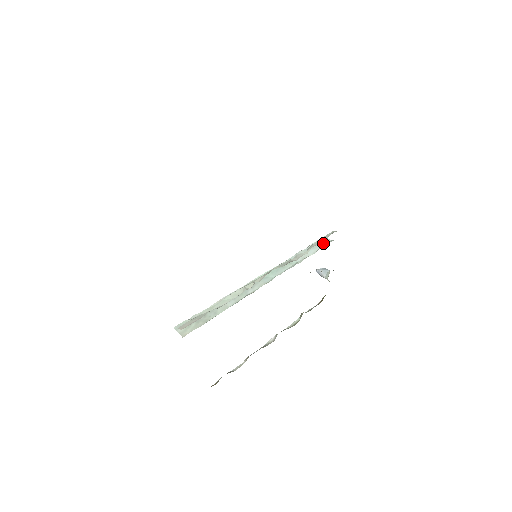
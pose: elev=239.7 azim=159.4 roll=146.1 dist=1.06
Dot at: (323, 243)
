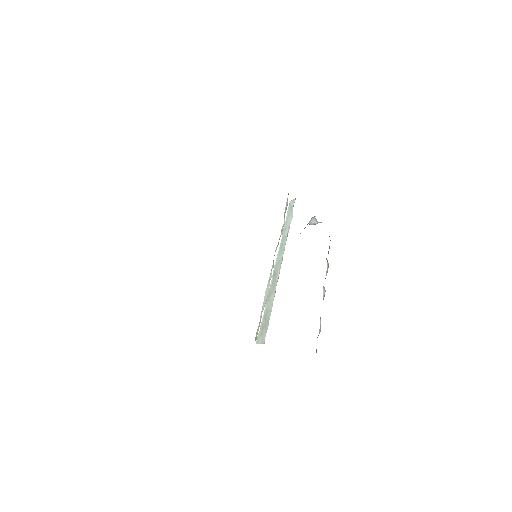
Dot at: (292, 206)
